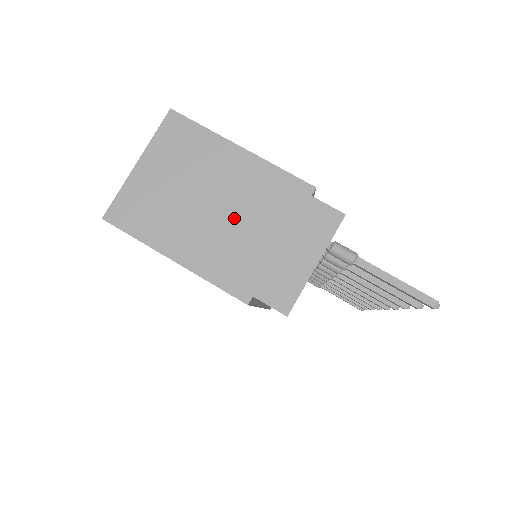
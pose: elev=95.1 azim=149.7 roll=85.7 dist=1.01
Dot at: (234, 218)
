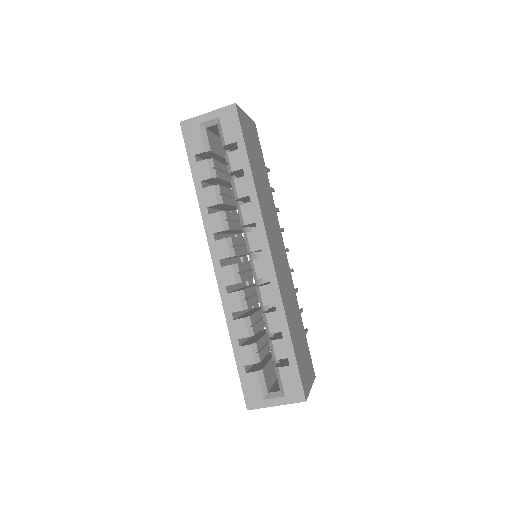
Dot at: occluded
